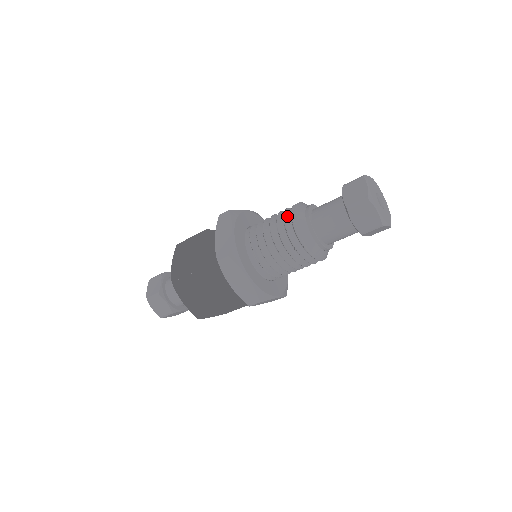
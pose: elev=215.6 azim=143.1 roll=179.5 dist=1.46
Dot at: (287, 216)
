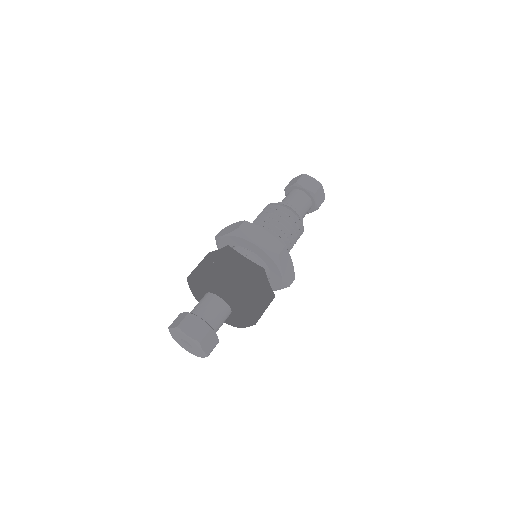
Dot at: (264, 212)
